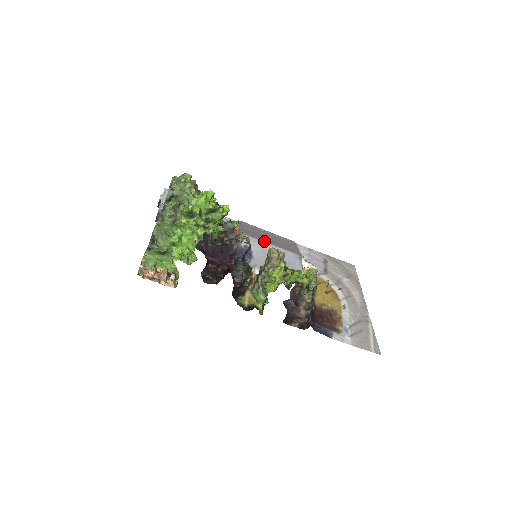
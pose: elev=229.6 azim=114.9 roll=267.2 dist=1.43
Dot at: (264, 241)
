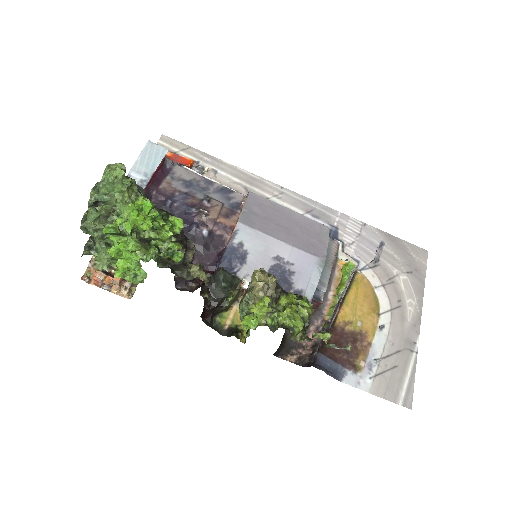
Dot at: (272, 235)
